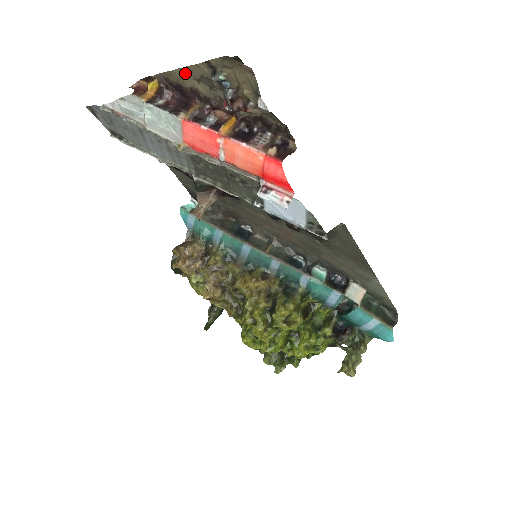
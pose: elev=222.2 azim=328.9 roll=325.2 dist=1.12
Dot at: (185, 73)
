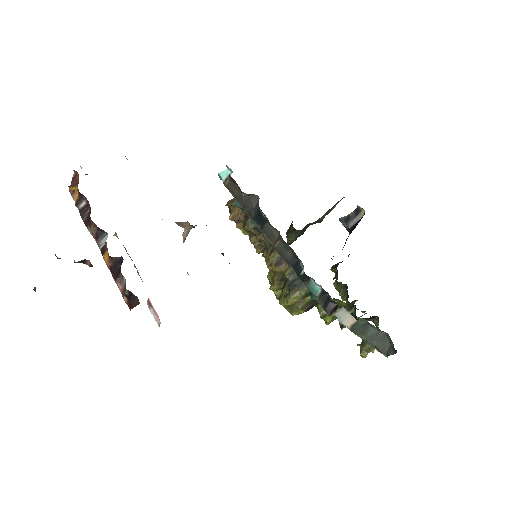
Dot at: occluded
